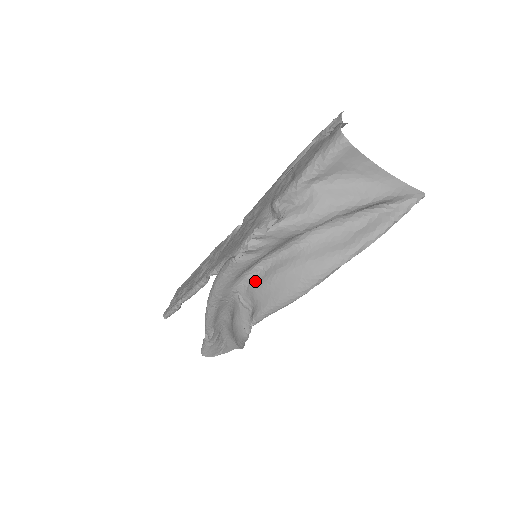
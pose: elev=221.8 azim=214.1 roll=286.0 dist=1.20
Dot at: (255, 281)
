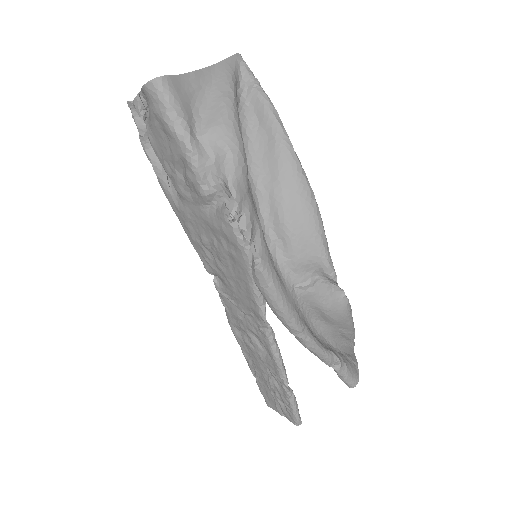
Dot at: (286, 256)
